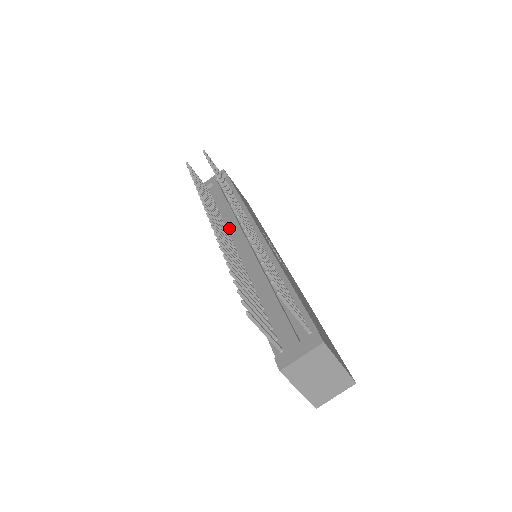
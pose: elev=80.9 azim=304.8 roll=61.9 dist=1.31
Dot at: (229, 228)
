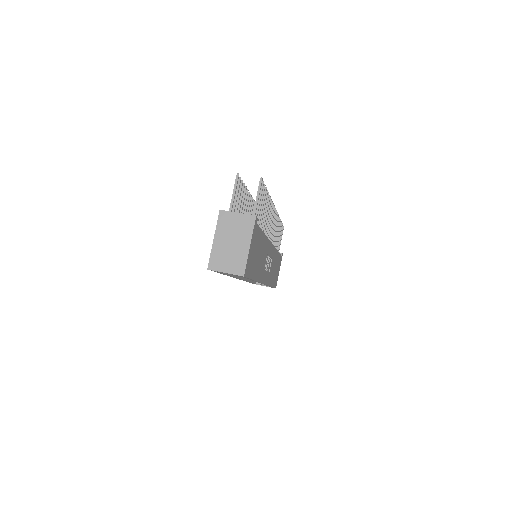
Dot at: occluded
